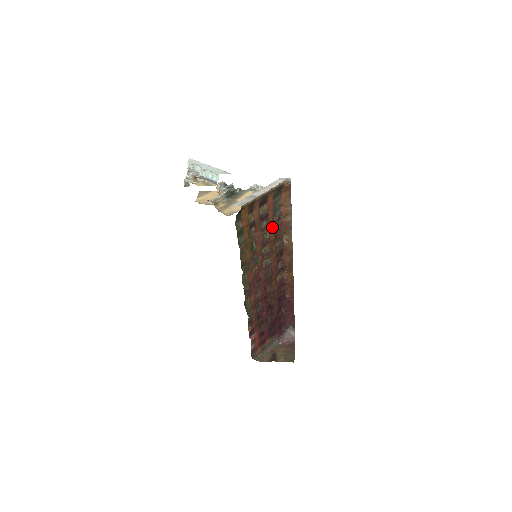
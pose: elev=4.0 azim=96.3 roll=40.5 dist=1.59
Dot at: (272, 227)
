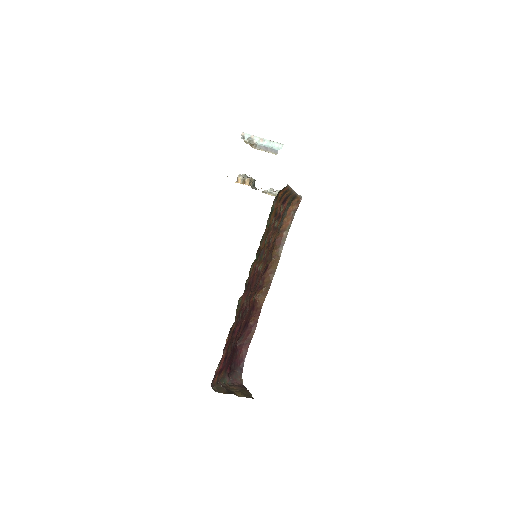
Dot at: (276, 233)
